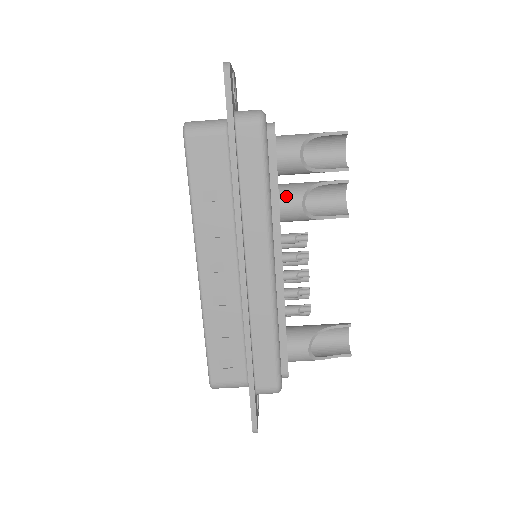
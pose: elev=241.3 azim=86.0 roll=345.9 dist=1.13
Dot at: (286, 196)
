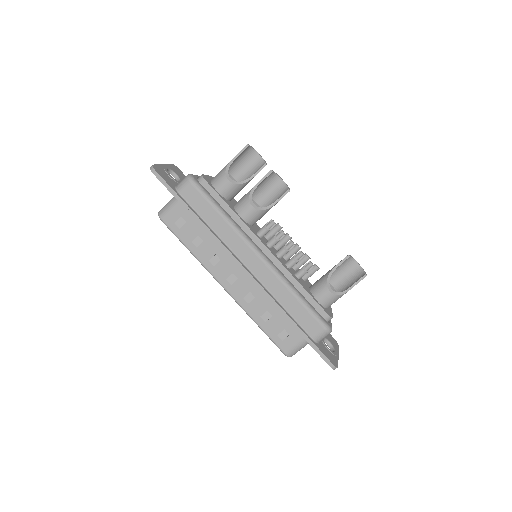
Dot at: (240, 208)
